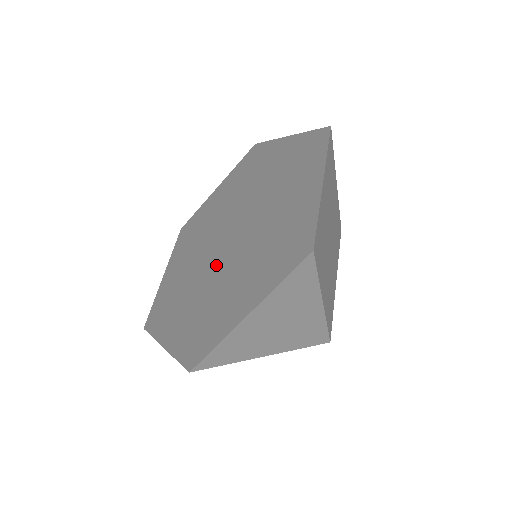
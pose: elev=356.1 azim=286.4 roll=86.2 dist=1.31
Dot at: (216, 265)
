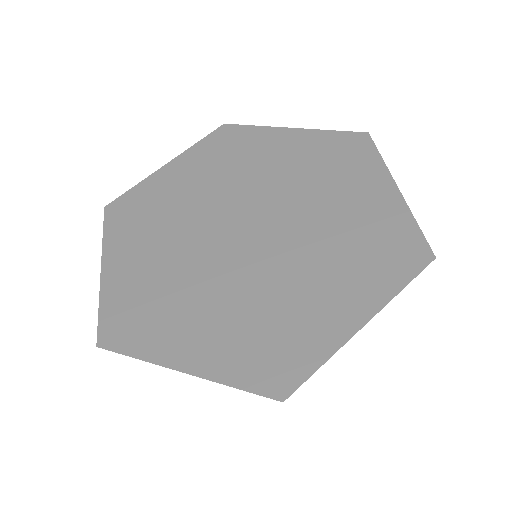
Dot at: (244, 262)
